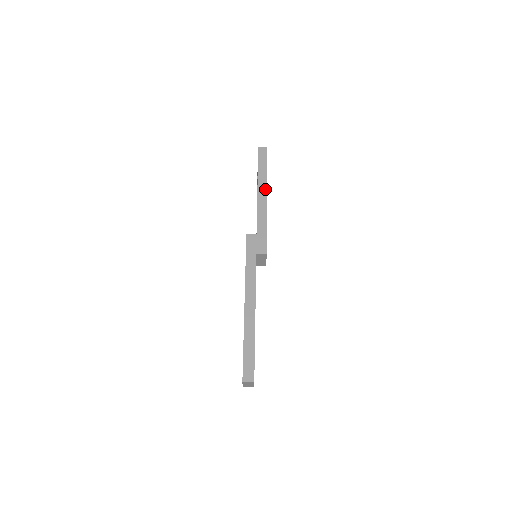
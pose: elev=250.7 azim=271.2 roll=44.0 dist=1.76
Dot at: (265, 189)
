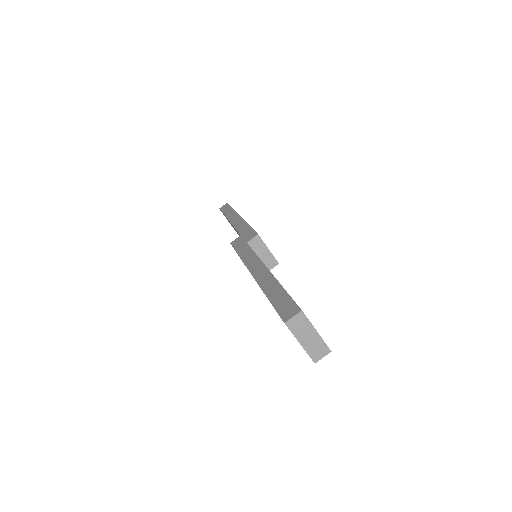
Dot at: (236, 215)
